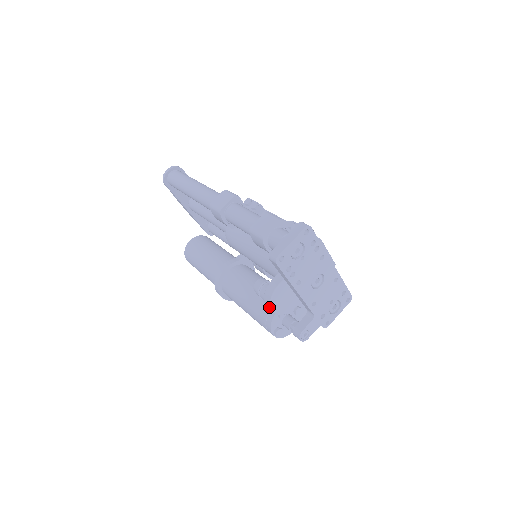
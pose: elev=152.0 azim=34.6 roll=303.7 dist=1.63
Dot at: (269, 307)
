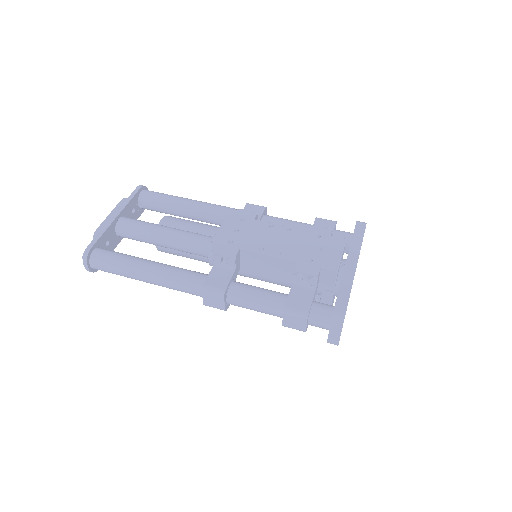
Dot at: occluded
